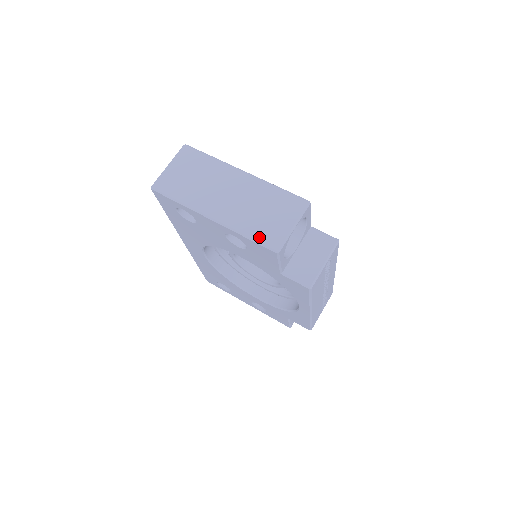
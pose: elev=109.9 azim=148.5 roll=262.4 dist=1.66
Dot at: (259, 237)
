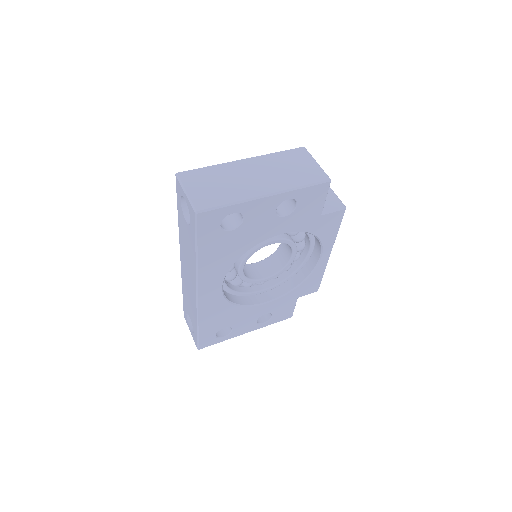
Dot at: (310, 181)
